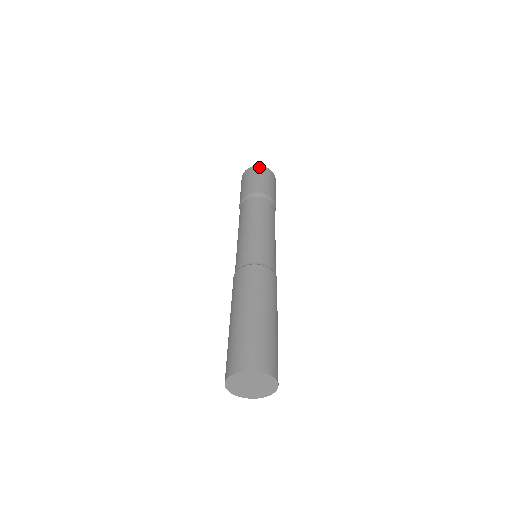
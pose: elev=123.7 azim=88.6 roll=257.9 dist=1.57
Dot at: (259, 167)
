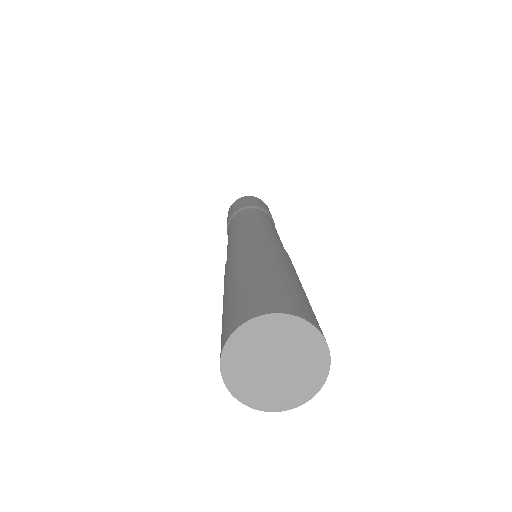
Dot at: (247, 196)
